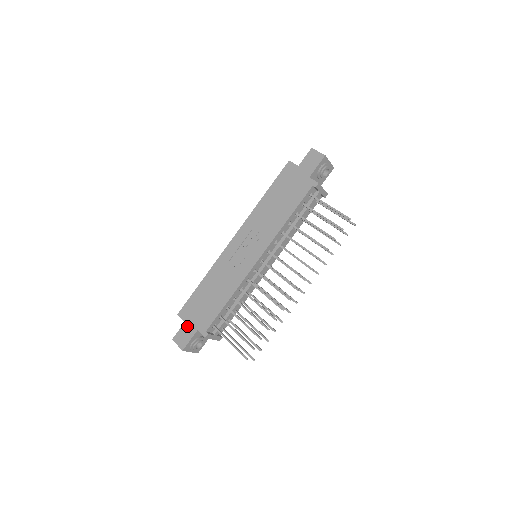
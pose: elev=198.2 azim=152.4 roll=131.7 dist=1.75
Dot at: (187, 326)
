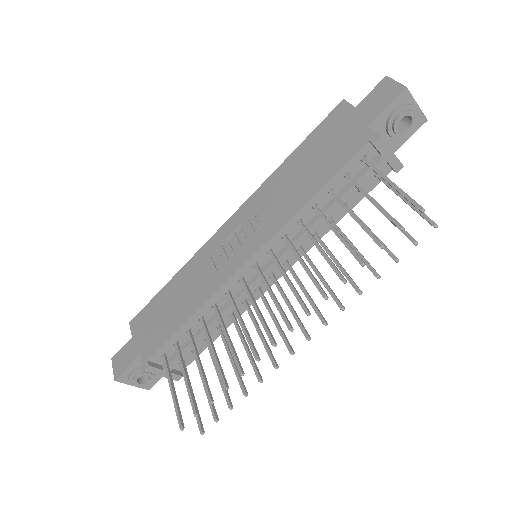
Dot at: (132, 344)
